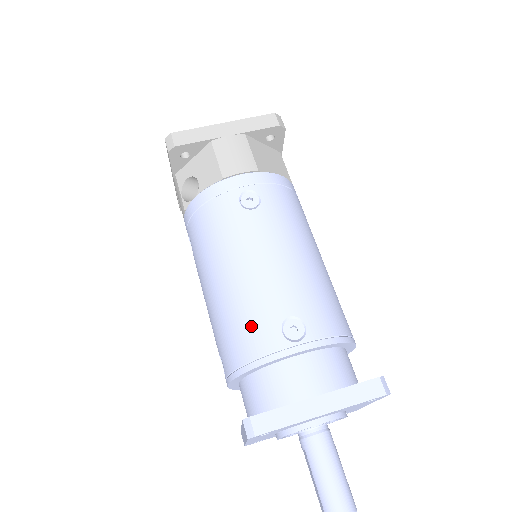
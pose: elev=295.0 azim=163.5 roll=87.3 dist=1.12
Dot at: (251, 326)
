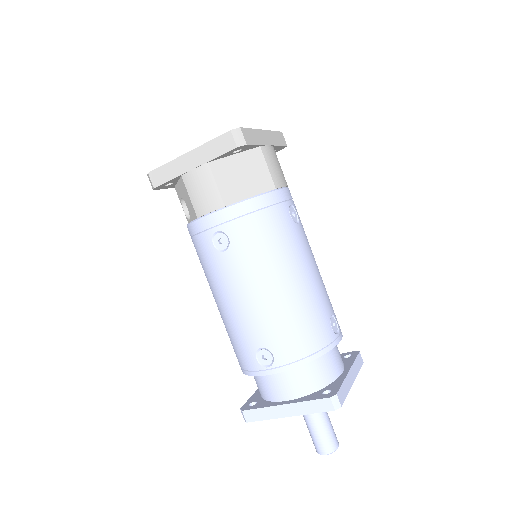
Dot at: (238, 348)
